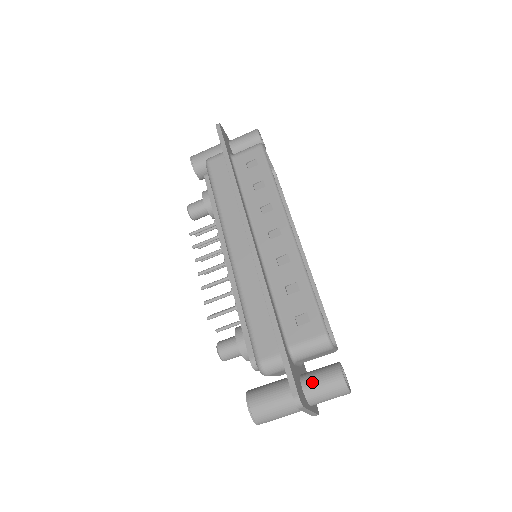
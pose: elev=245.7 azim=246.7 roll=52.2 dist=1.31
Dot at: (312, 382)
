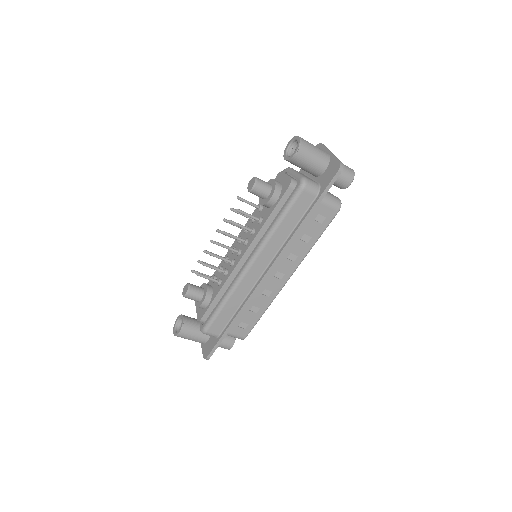
Dot at: occluded
